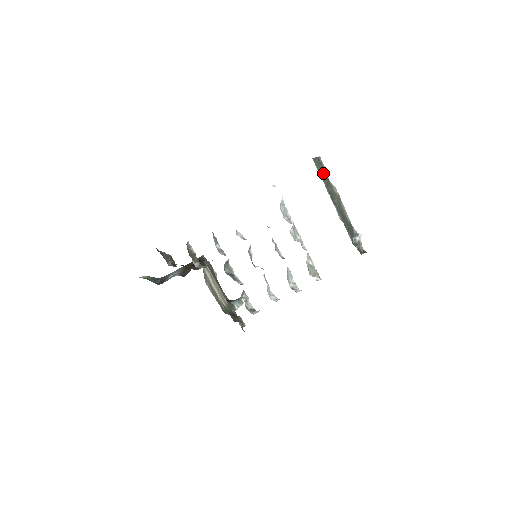
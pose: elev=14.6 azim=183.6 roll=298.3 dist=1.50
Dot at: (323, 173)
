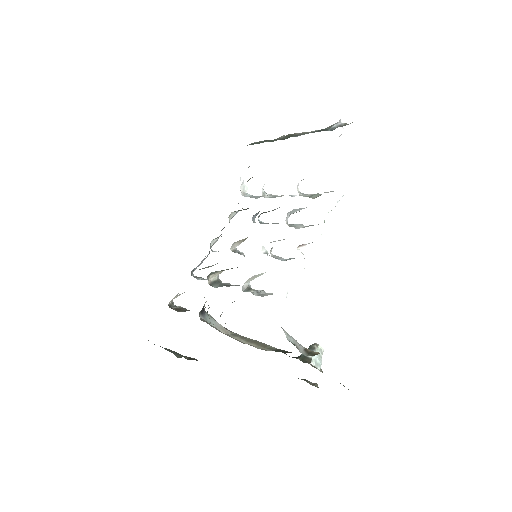
Dot at: (262, 142)
